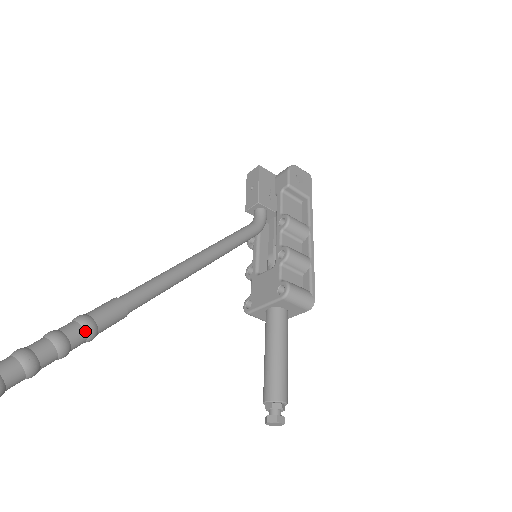
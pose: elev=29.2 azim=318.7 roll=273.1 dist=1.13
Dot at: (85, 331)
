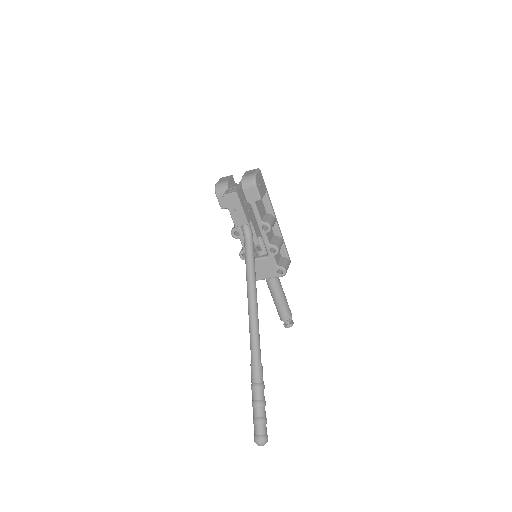
Dot at: occluded
